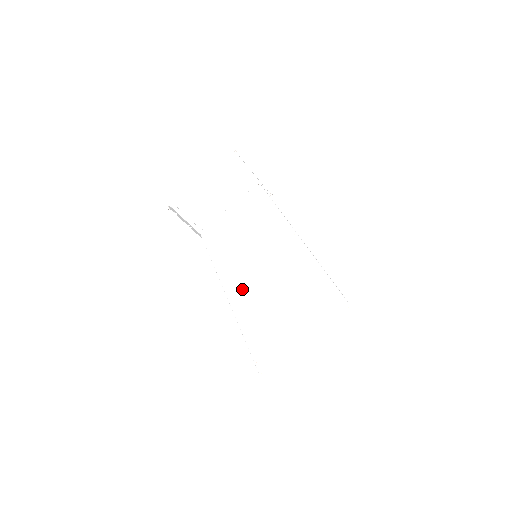
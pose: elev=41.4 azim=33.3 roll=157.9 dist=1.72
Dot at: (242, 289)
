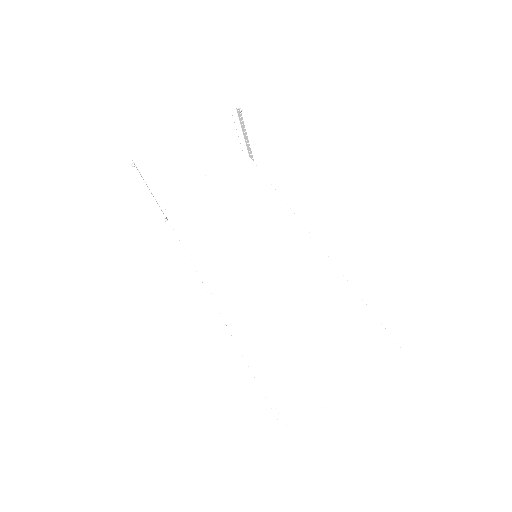
Dot at: (239, 299)
